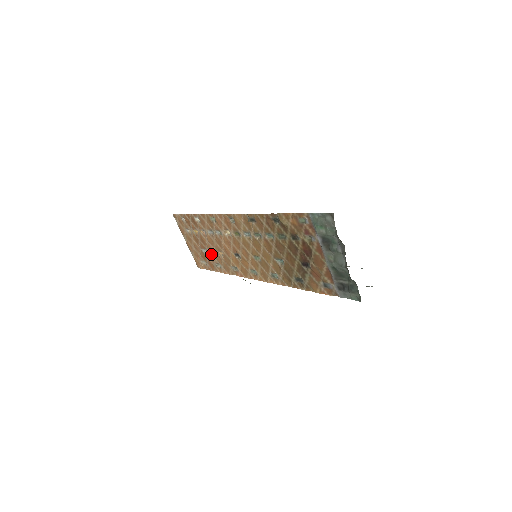
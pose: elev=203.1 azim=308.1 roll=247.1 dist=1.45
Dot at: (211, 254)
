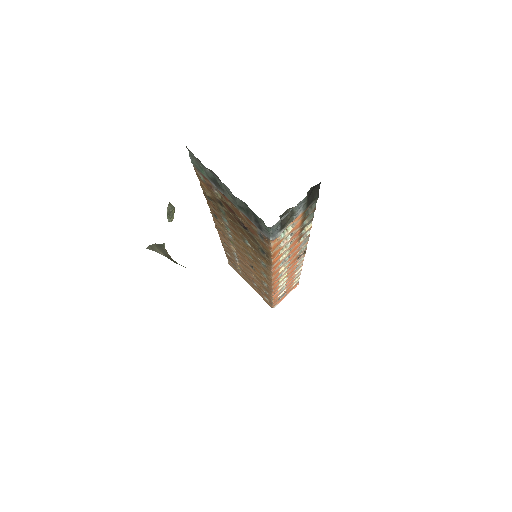
Dot at: (256, 283)
